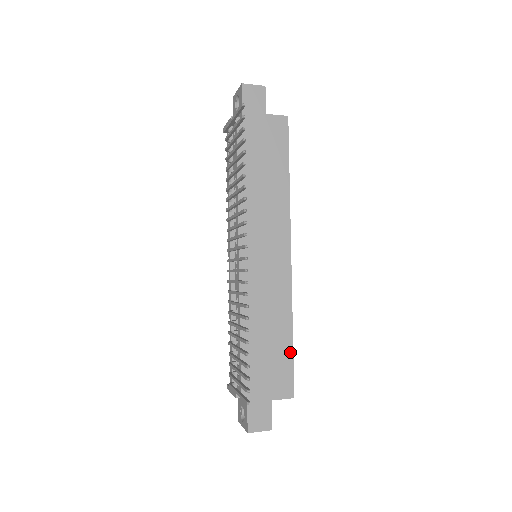
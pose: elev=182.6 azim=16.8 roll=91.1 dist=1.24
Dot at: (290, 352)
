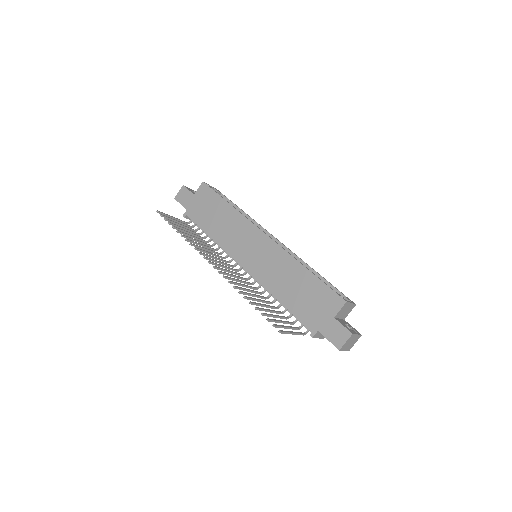
Dot at: (317, 280)
